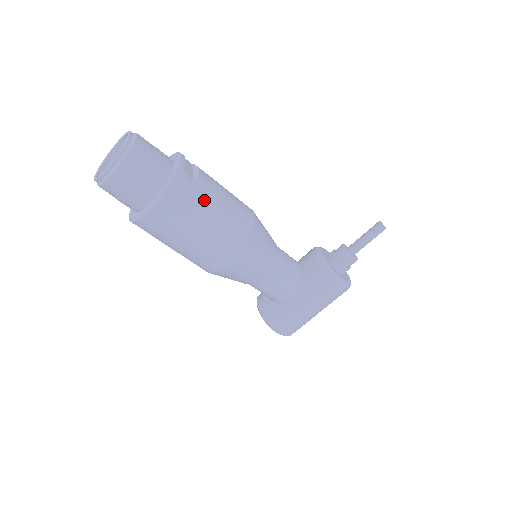
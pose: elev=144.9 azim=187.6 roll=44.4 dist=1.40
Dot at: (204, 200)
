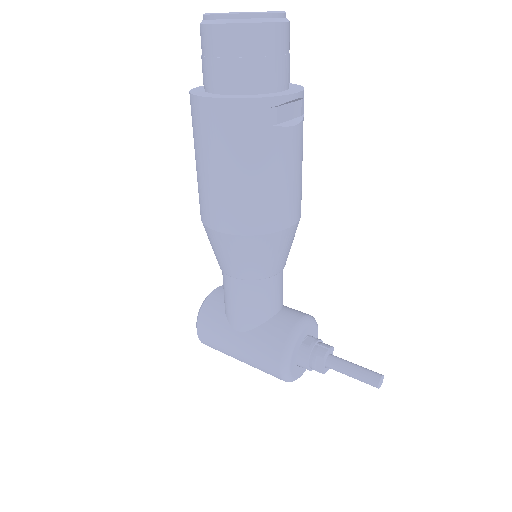
Dot at: (261, 153)
